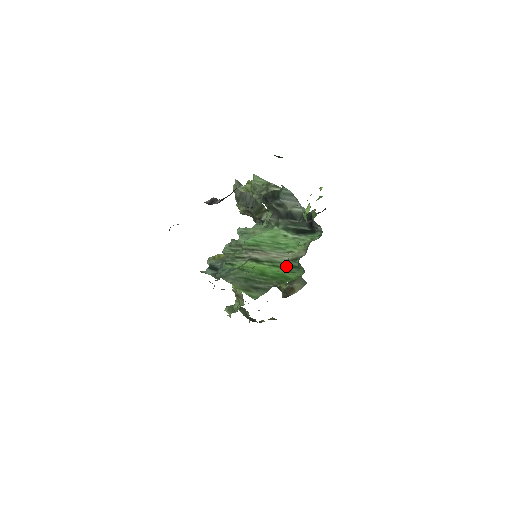
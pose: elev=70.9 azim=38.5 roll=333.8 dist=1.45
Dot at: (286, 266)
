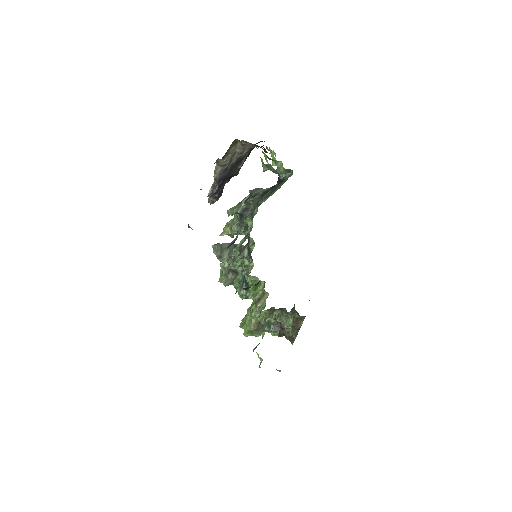
Dot at: occluded
